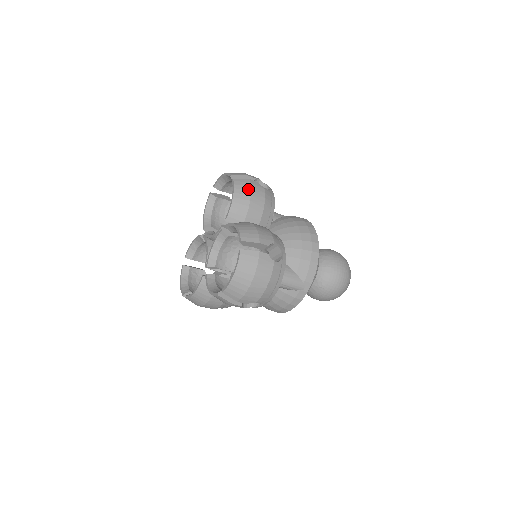
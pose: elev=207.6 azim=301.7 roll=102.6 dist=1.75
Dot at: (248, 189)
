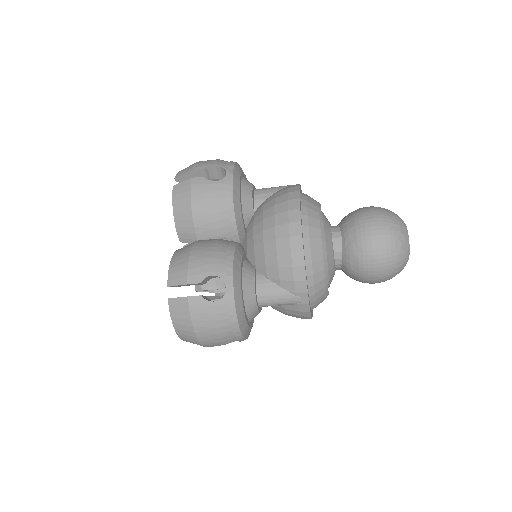
Dot at: (187, 196)
